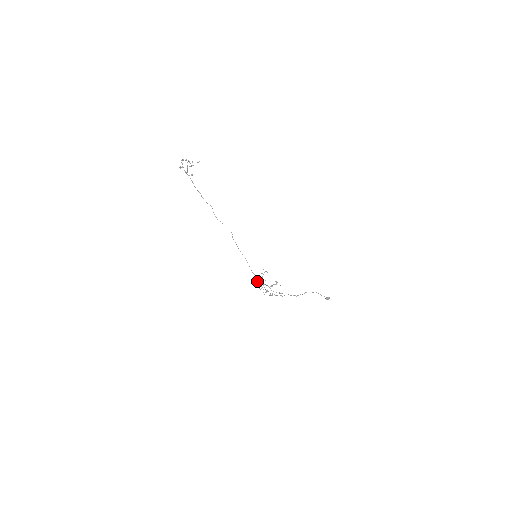
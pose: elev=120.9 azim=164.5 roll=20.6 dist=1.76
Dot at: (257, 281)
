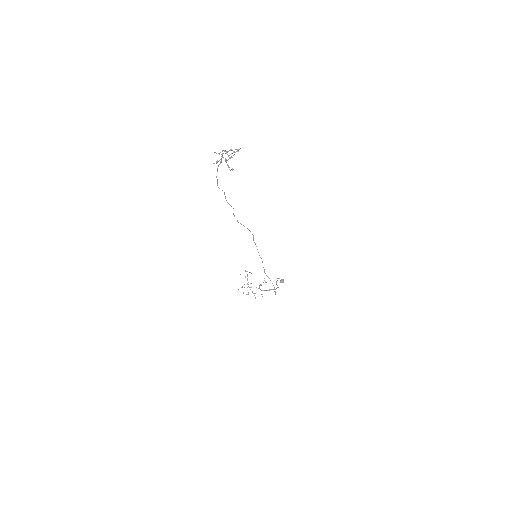
Dot at: (242, 287)
